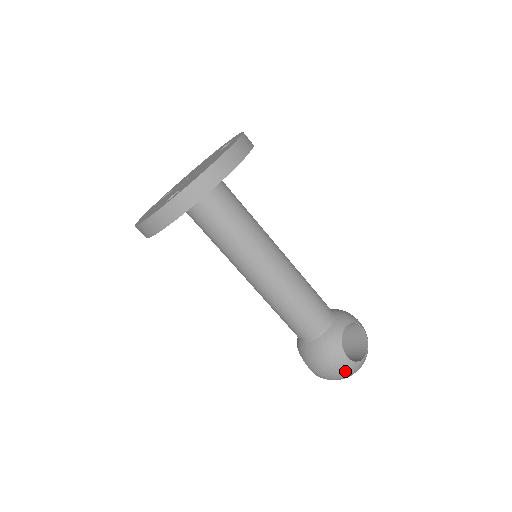
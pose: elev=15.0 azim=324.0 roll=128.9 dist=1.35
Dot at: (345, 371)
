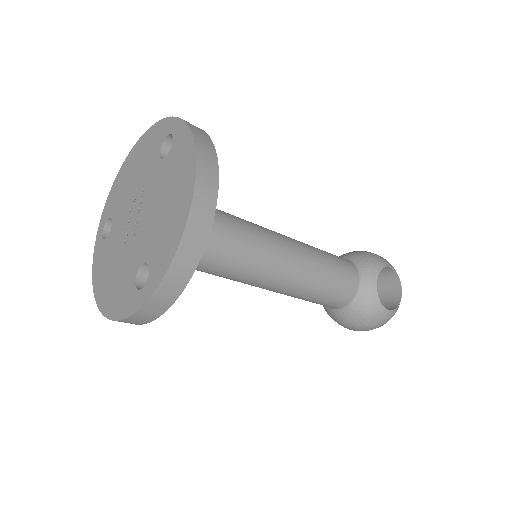
Dot at: occluded
